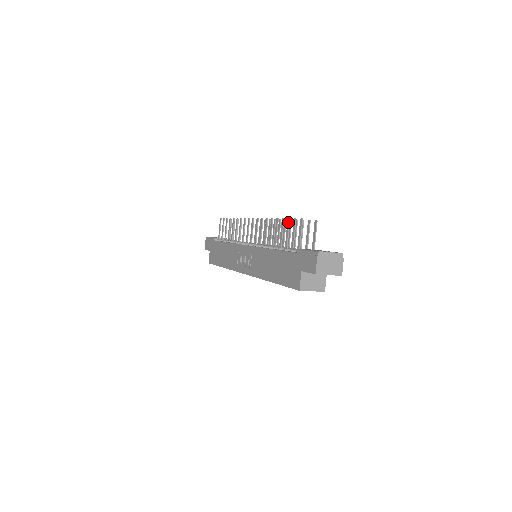
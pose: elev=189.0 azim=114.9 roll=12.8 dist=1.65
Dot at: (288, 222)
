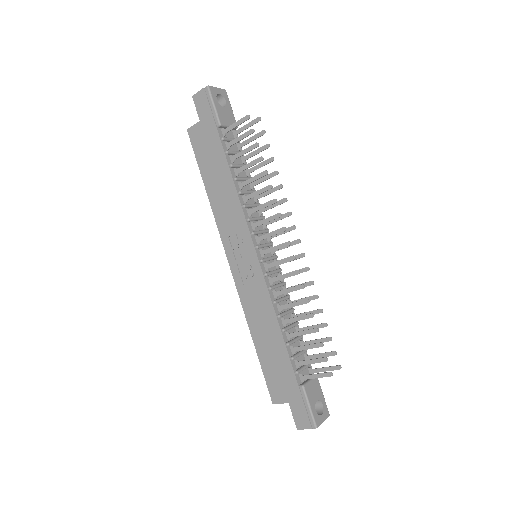
Dot at: (319, 346)
